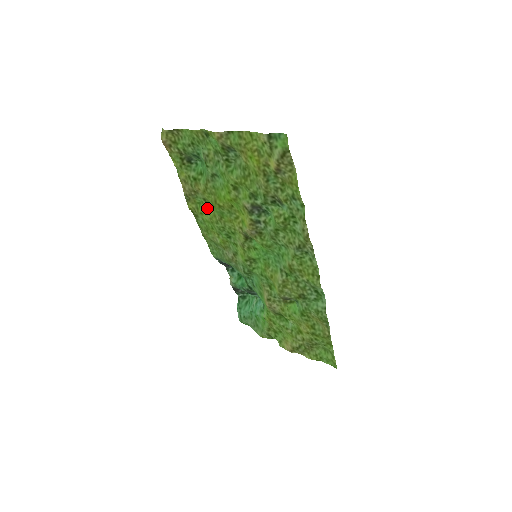
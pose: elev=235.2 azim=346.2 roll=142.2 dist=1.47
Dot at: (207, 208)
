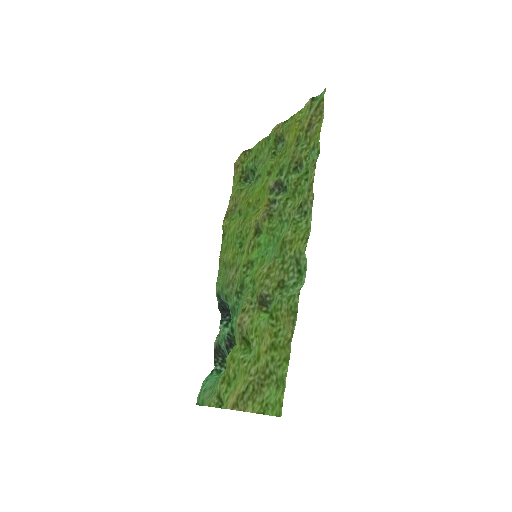
Dot at: (237, 220)
